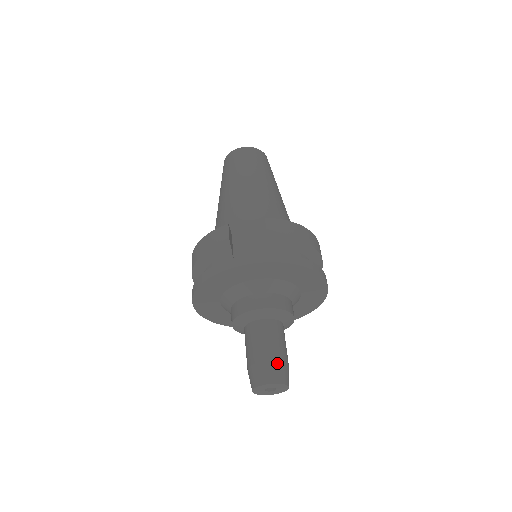
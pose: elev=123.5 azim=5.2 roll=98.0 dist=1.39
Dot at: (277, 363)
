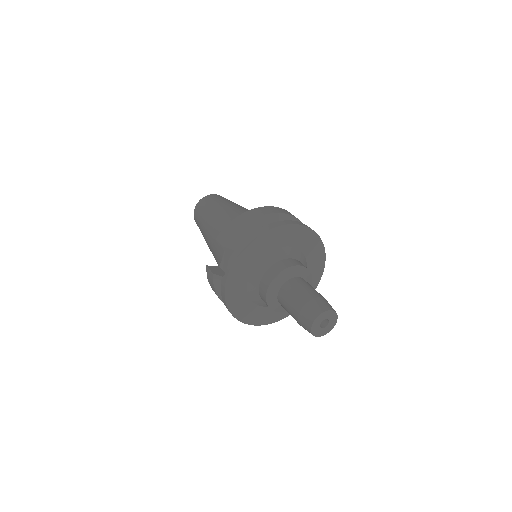
Dot at: (306, 306)
